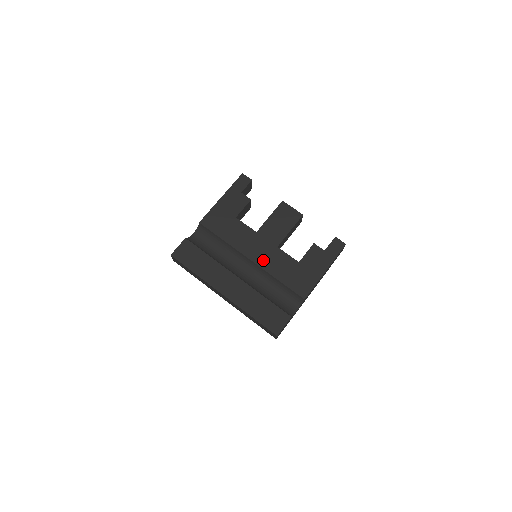
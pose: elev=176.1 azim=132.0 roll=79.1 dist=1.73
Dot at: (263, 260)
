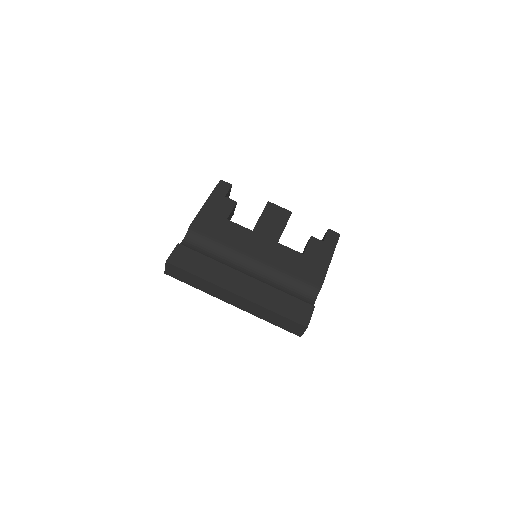
Dot at: (268, 256)
